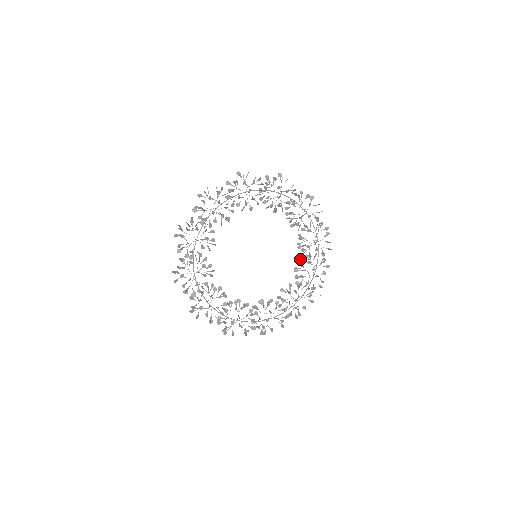
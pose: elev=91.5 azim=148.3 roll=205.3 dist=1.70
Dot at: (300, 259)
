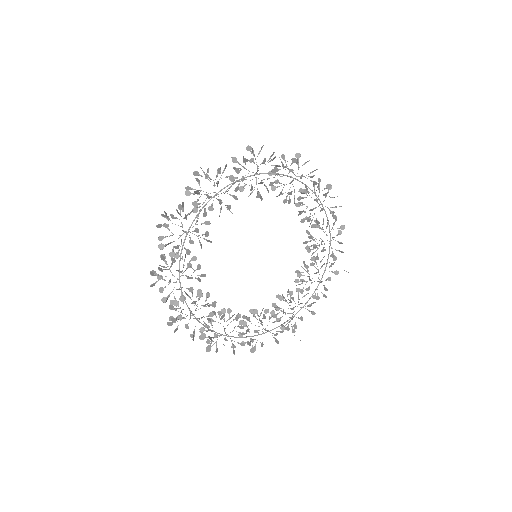
Dot at: (288, 289)
